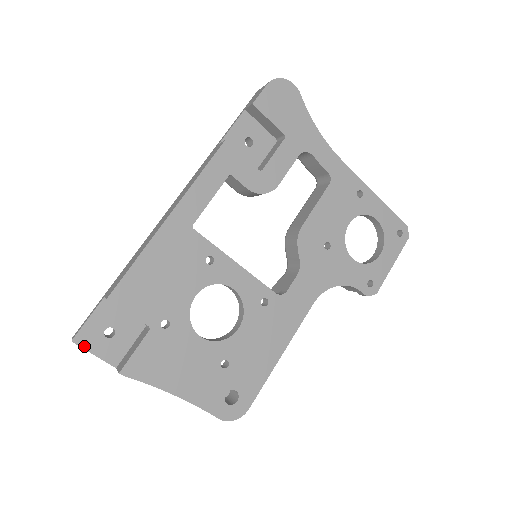
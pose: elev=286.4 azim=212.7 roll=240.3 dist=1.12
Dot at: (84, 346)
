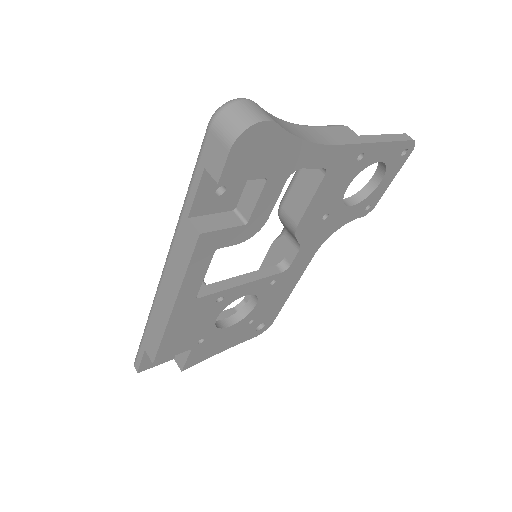
Dot at: occluded
